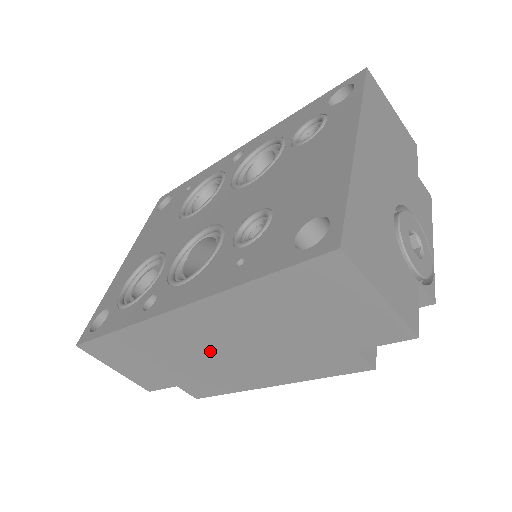
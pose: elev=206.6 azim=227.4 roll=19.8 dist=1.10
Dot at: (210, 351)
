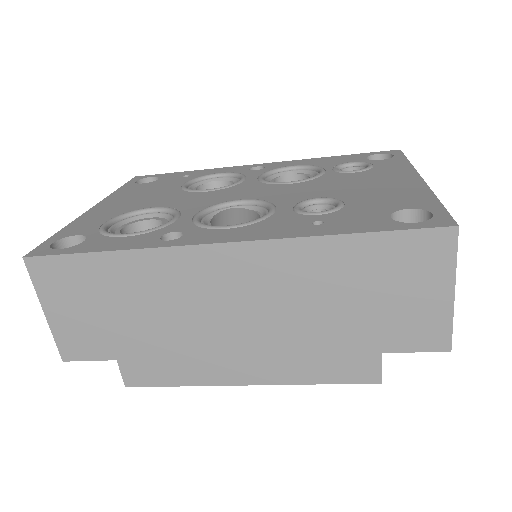
Dot at: (215, 314)
